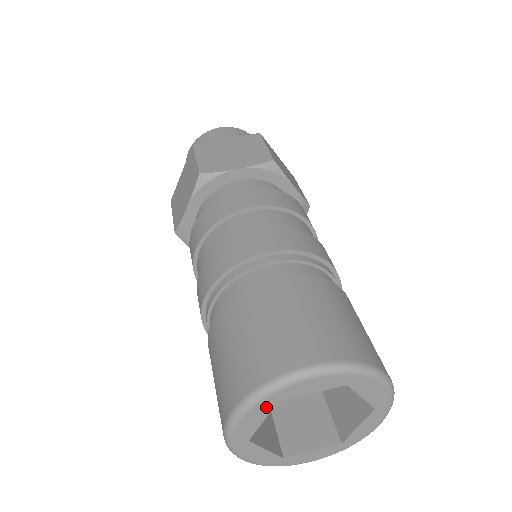
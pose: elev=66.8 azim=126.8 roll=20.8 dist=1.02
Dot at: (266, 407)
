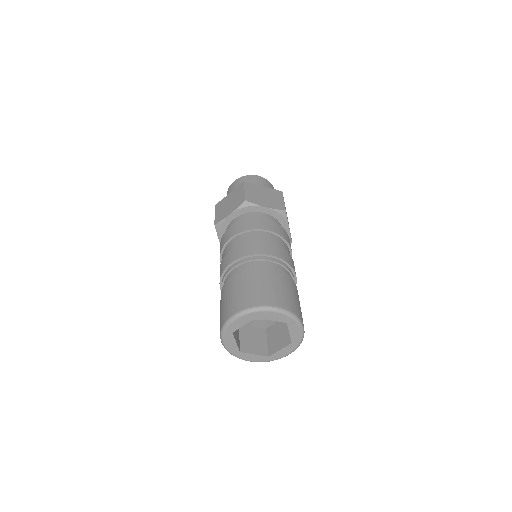
Dot at: (250, 318)
